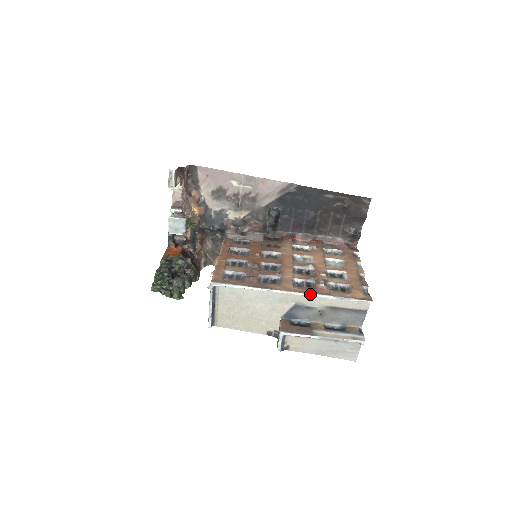
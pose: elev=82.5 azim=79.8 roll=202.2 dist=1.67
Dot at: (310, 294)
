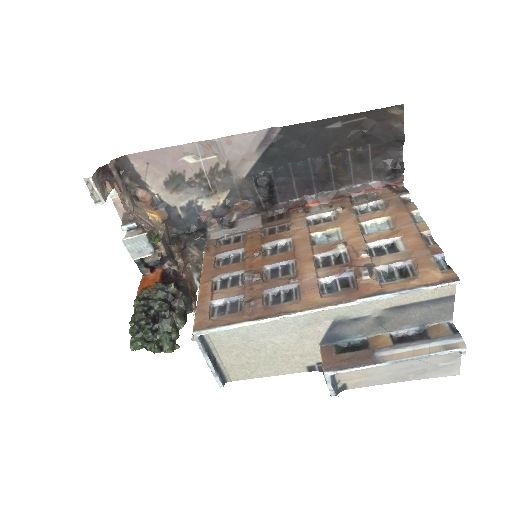
Dot at: (351, 302)
